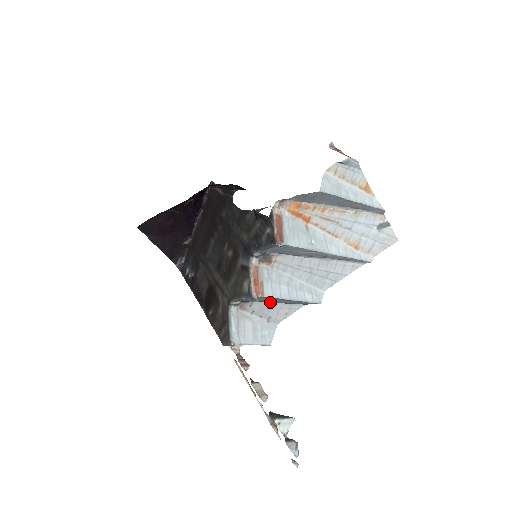
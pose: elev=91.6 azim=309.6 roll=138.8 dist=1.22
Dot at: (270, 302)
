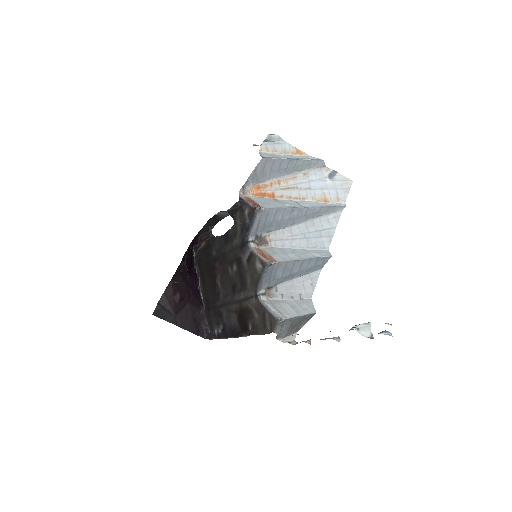
Dot at: (291, 280)
